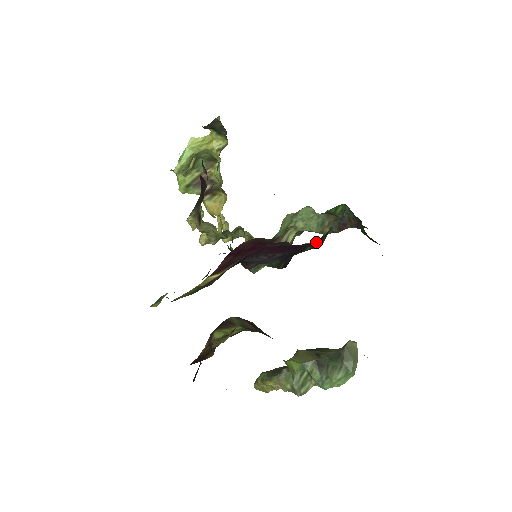
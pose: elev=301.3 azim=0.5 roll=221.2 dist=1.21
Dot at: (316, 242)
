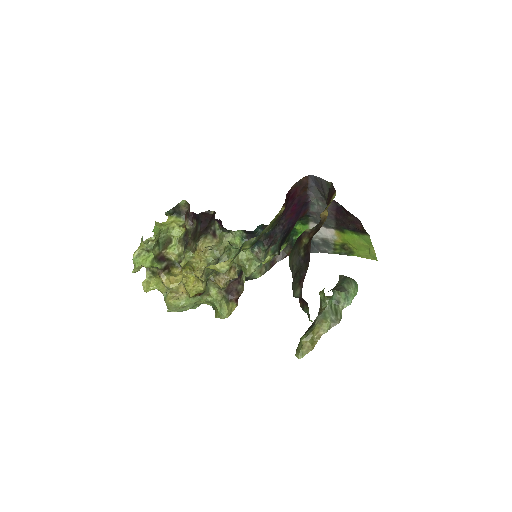
Dot at: (290, 234)
